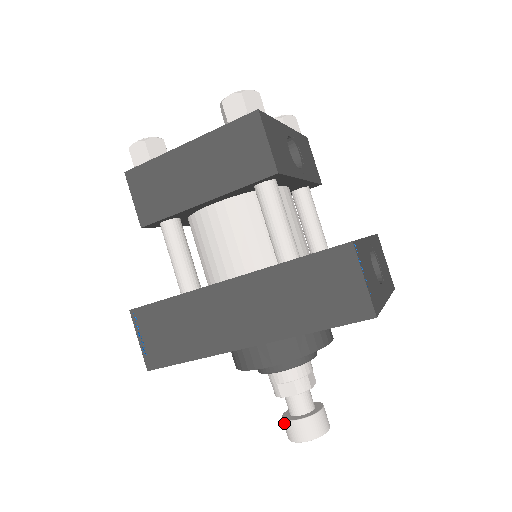
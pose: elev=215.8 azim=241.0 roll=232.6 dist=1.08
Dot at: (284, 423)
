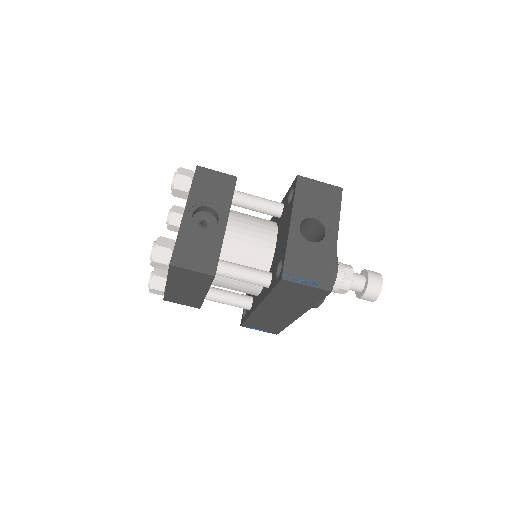
Dot at: occluded
